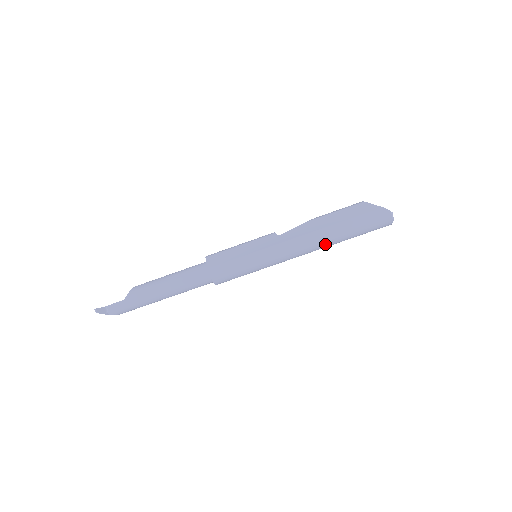
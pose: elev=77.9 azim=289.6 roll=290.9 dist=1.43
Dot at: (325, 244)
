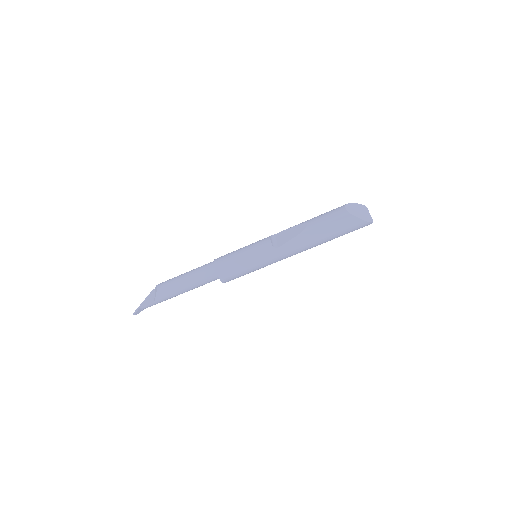
Dot at: (315, 246)
